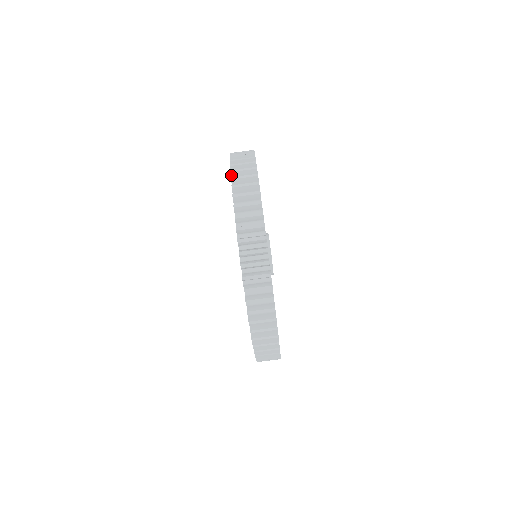
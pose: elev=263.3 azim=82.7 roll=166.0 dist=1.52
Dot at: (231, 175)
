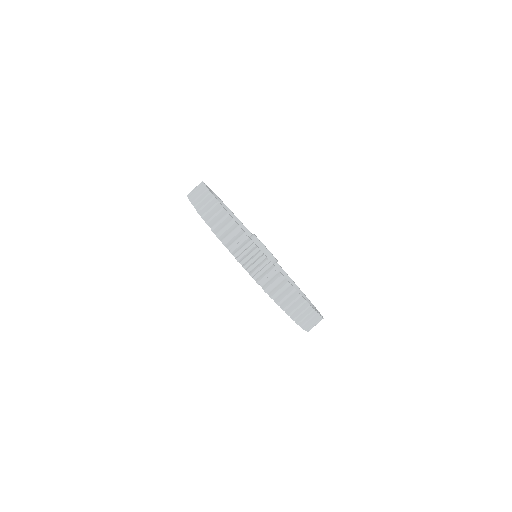
Dot at: occluded
